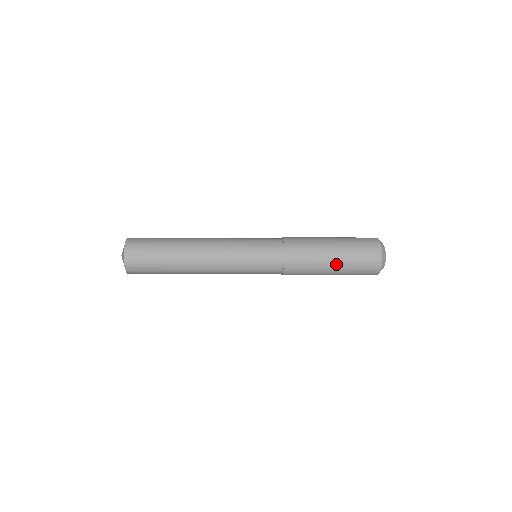
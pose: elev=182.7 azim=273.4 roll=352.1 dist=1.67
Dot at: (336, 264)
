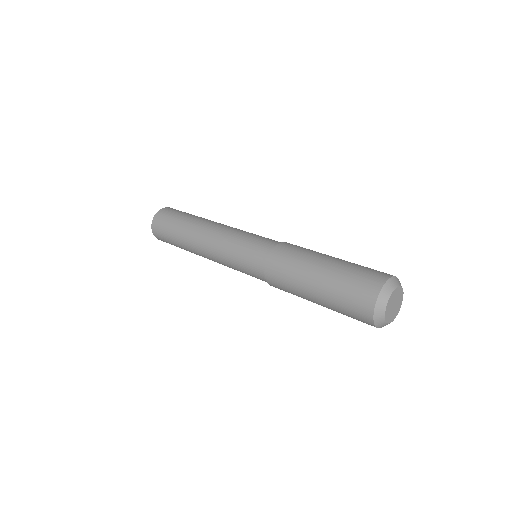
Dot at: (317, 295)
